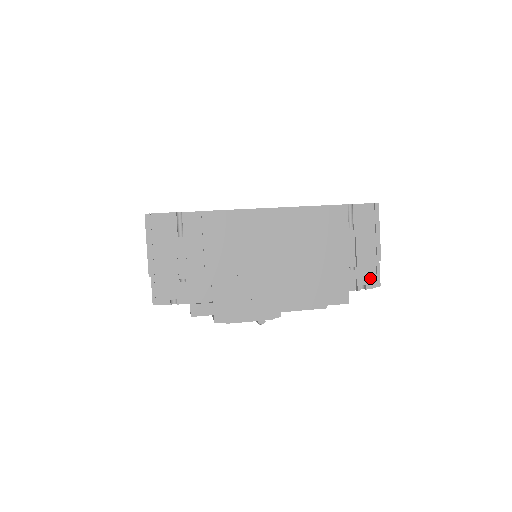
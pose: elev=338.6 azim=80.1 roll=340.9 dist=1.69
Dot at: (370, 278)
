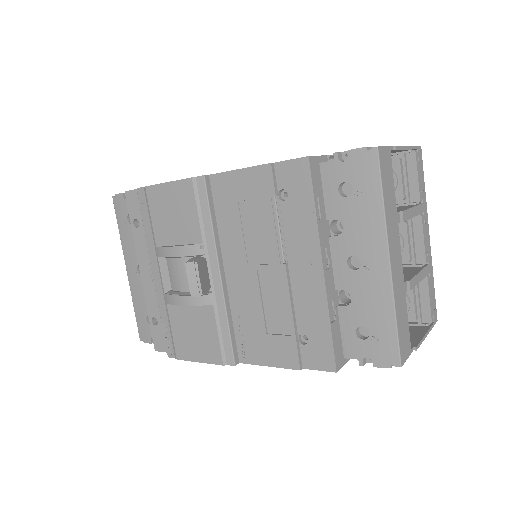
Dot at: occluded
